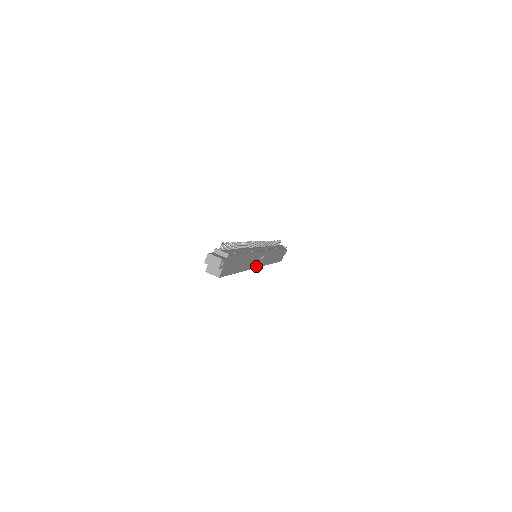
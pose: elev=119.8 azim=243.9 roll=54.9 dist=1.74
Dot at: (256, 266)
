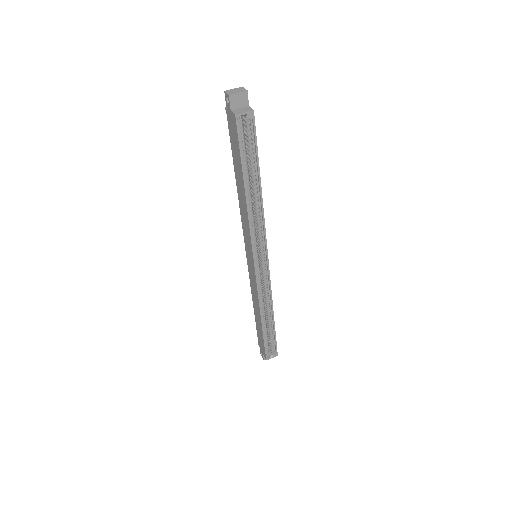
Dot at: (266, 250)
